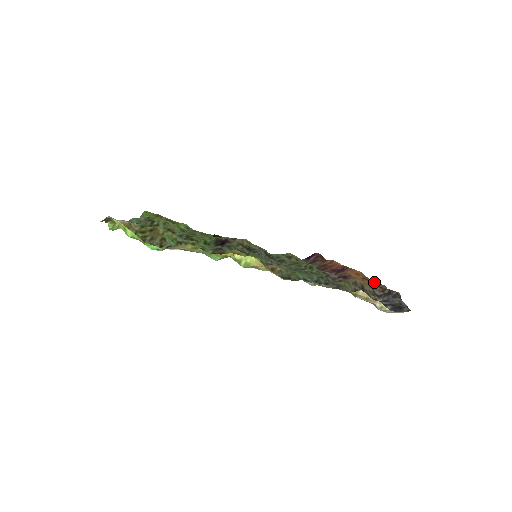
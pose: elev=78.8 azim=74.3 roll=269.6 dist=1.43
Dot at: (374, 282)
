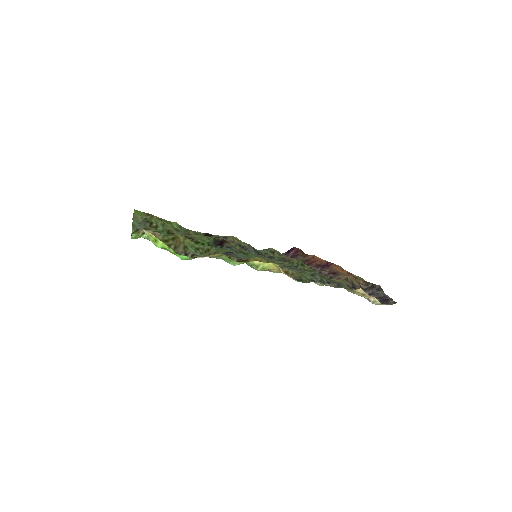
Dot at: (354, 275)
